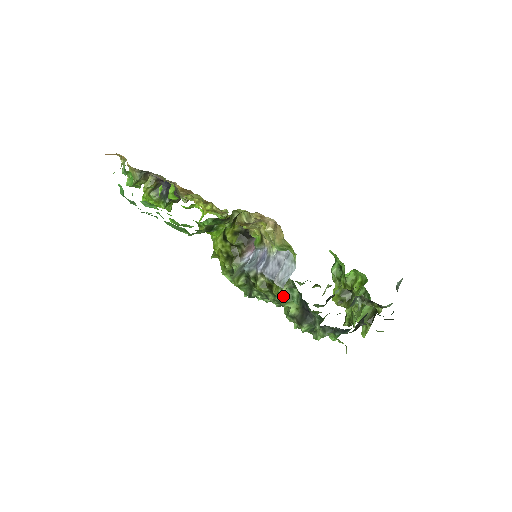
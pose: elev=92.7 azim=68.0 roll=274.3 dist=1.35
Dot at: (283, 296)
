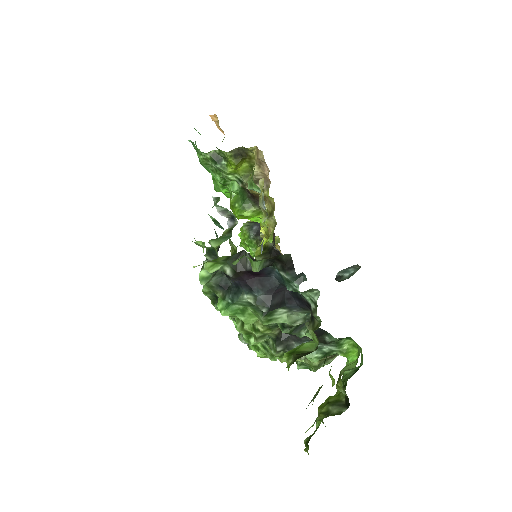
Dot at: occluded
